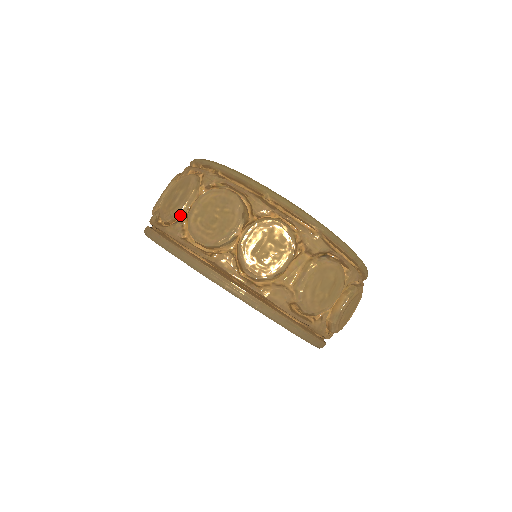
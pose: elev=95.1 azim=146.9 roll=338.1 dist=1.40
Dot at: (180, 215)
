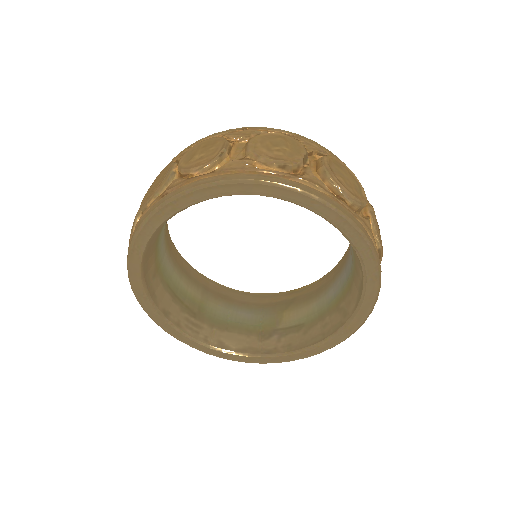
Dot at: occluded
